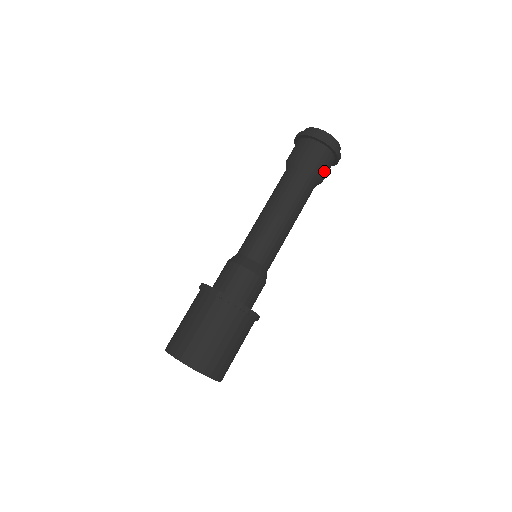
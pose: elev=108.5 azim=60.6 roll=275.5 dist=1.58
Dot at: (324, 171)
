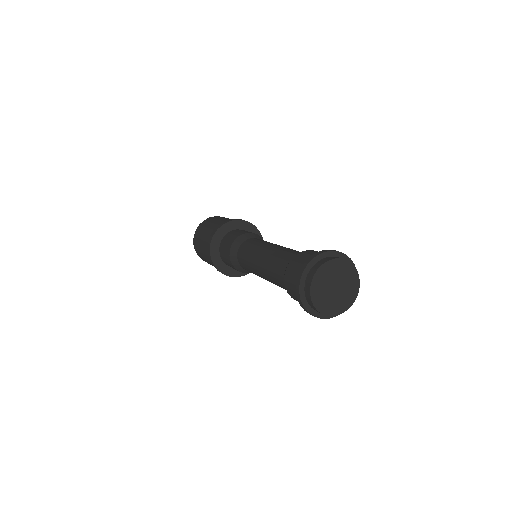
Dot at: occluded
